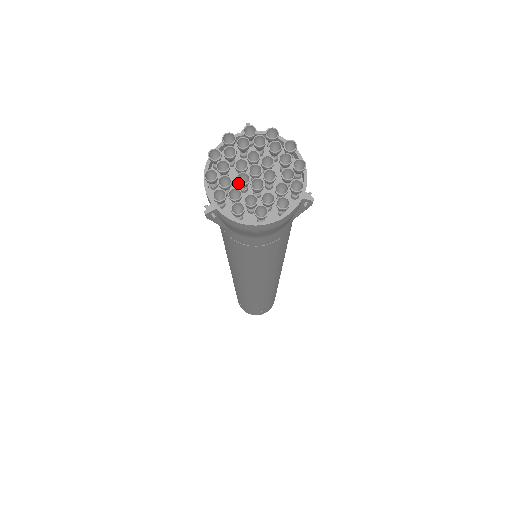
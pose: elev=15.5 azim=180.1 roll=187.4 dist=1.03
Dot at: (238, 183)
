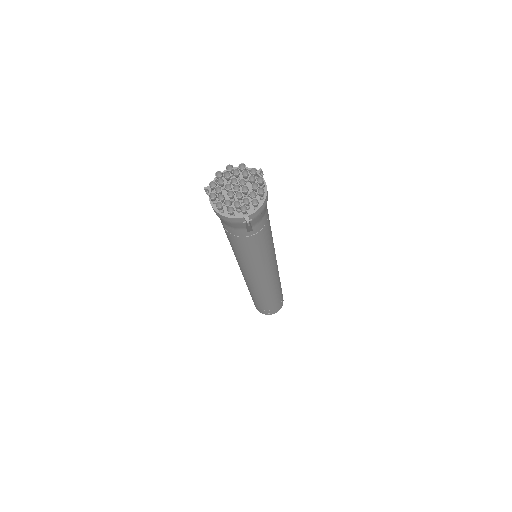
Dot at: (224, 186)
